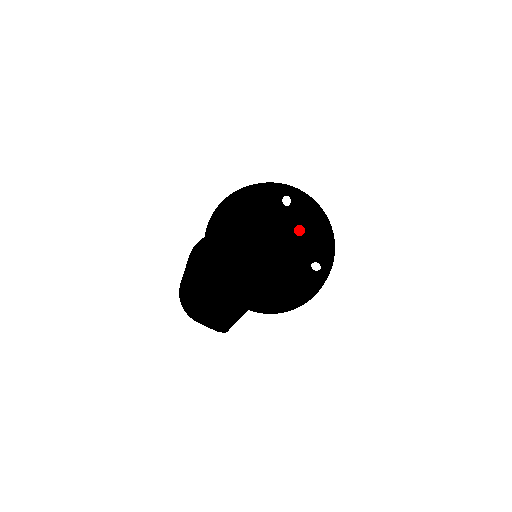
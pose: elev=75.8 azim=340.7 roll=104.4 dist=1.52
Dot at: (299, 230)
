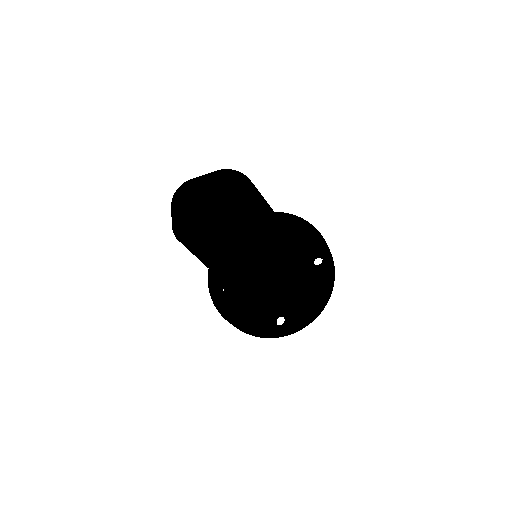
Dot at: (300, 280)
